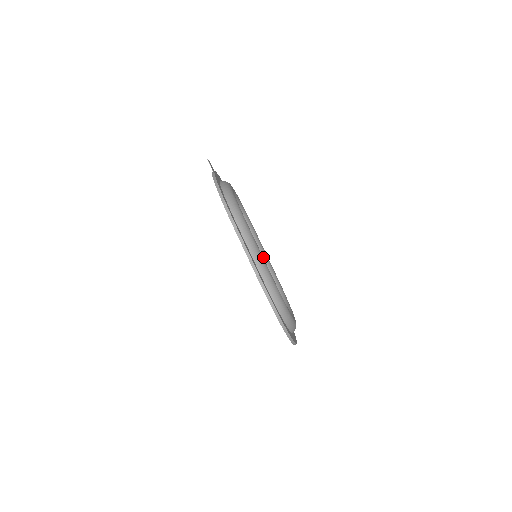
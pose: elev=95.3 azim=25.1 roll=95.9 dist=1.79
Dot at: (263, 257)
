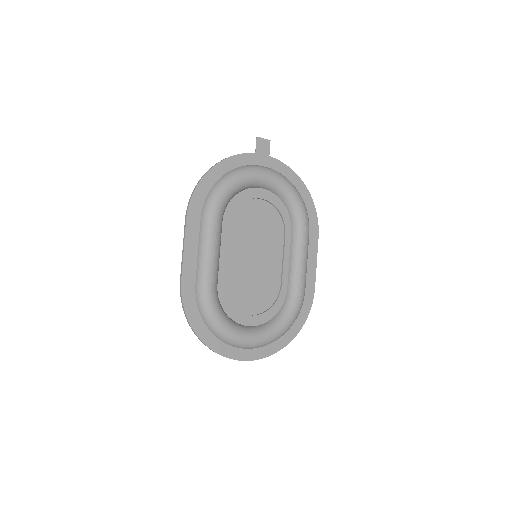
Dot at: (293, 261)
